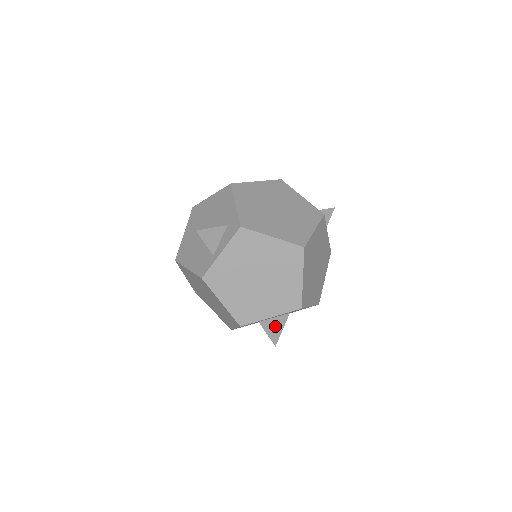
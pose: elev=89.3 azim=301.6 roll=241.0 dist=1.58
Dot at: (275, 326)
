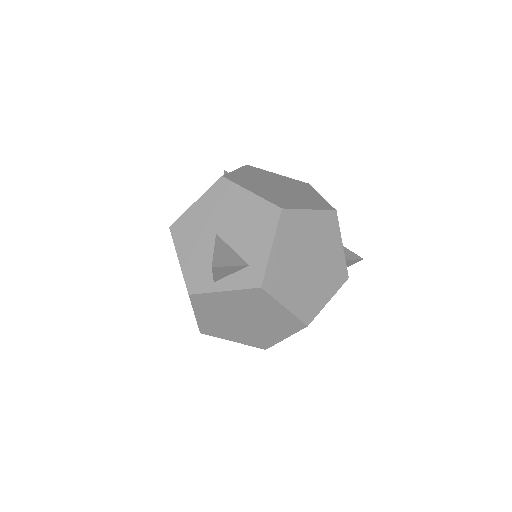
Dot at: occluded
